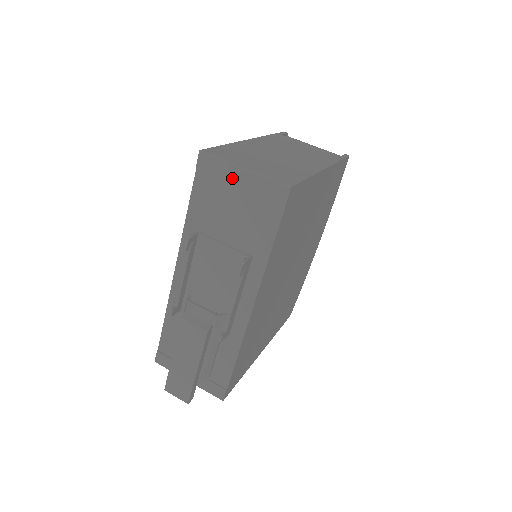
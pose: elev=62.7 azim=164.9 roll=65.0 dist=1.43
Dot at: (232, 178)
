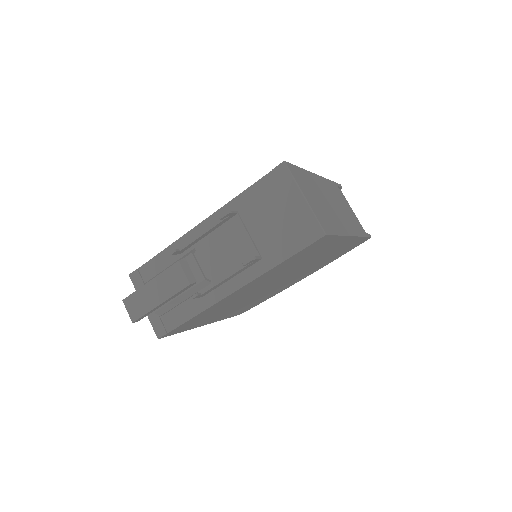
Dot at: (291, 197)
